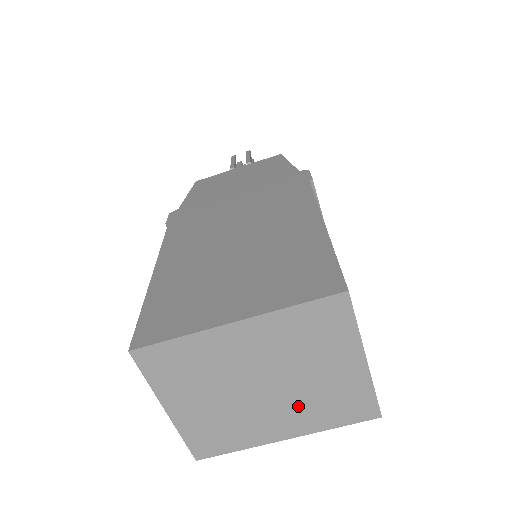
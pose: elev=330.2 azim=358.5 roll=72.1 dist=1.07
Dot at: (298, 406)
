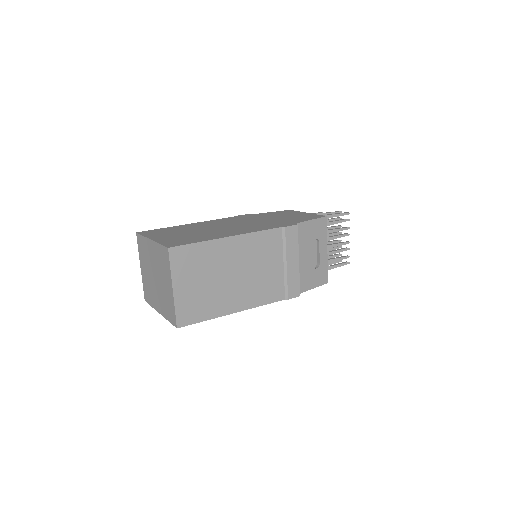
Dot at: (161, 297)
